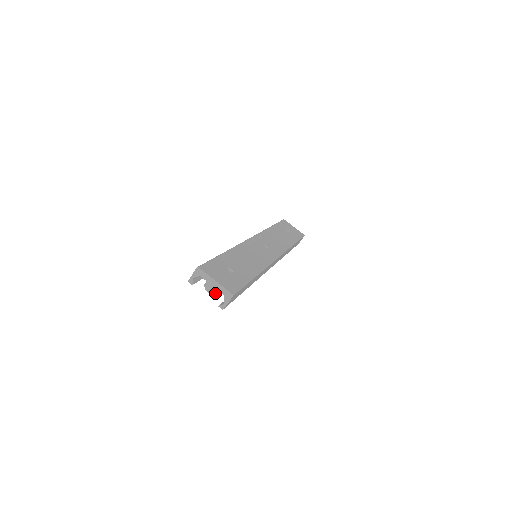
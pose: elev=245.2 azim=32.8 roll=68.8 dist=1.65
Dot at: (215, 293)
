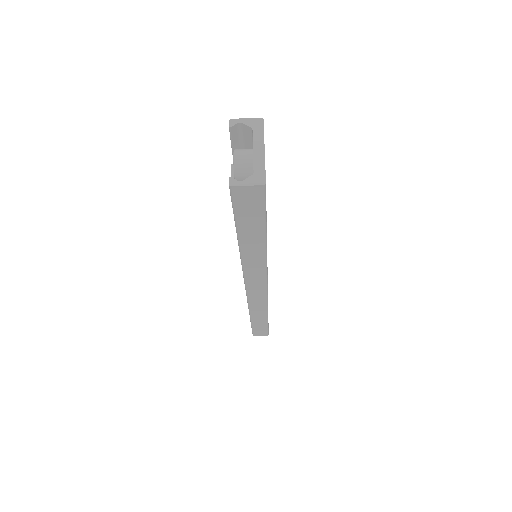
Dot at: (240, 166)
